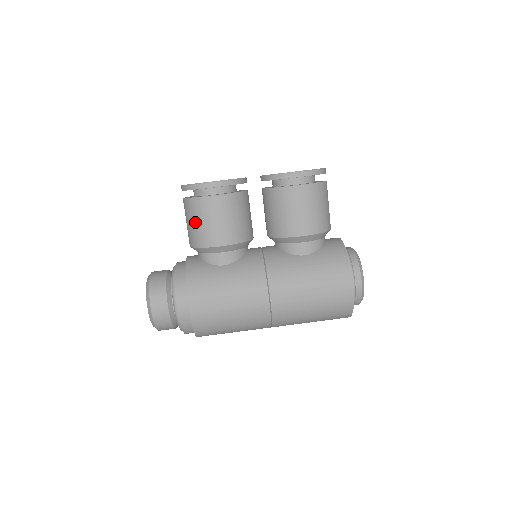
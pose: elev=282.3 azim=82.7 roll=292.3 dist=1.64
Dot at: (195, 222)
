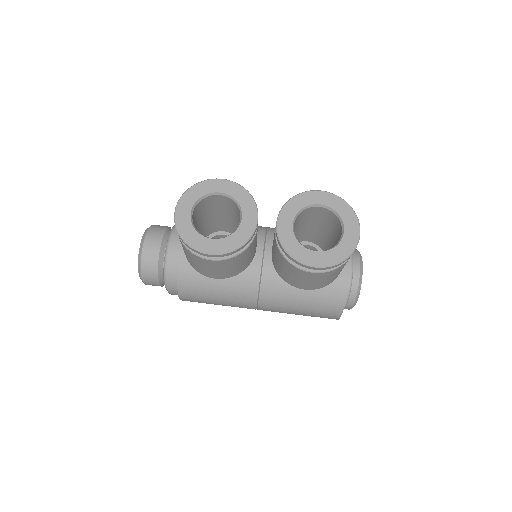
Dot at: (189, 257)
